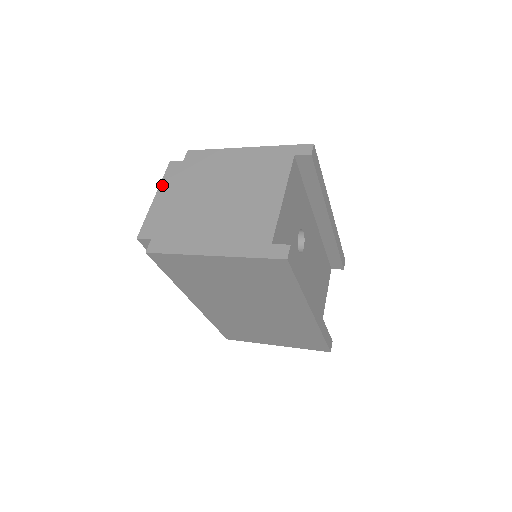
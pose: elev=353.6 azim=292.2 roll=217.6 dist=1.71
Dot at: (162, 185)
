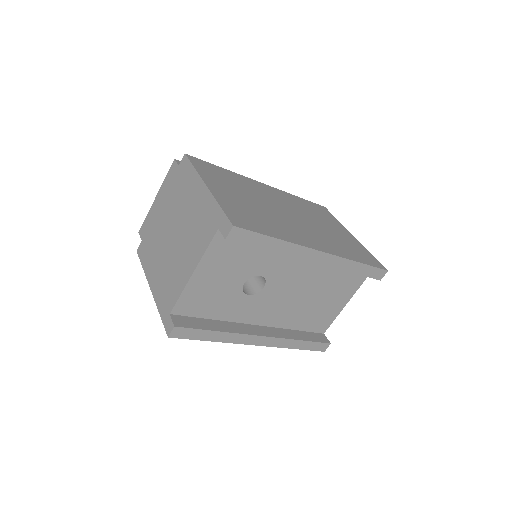
Dot at: (162, 186)
